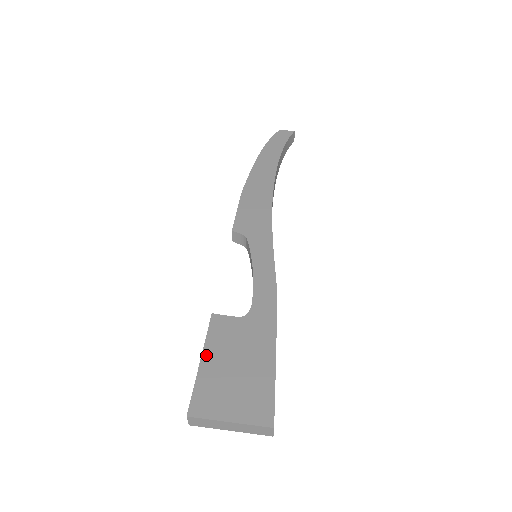
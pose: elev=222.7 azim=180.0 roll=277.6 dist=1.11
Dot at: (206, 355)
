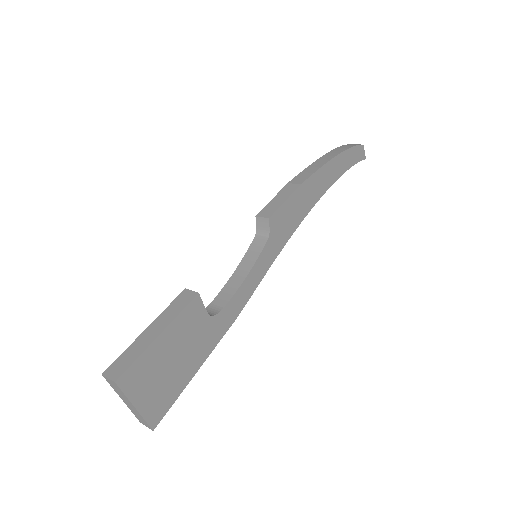
Dot at: (167, 333)
